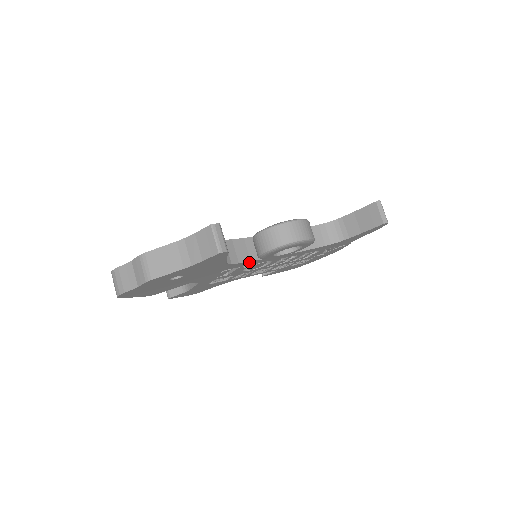
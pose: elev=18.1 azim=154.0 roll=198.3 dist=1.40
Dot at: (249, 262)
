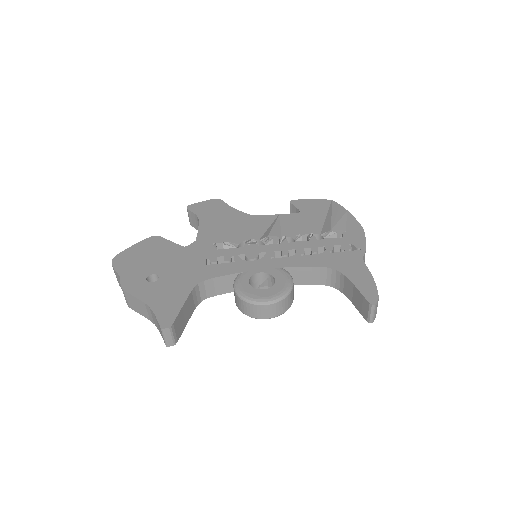
Dot at: (230, 289)
